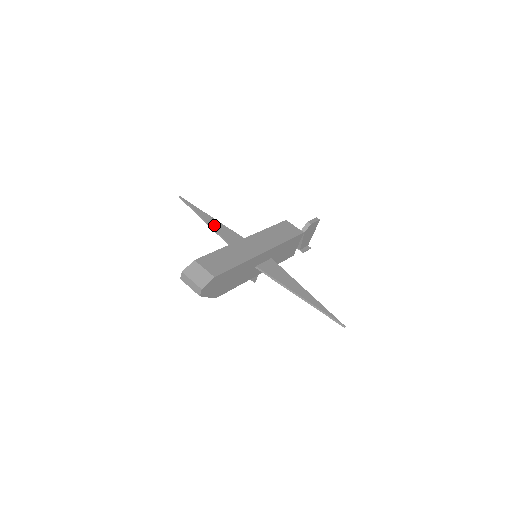
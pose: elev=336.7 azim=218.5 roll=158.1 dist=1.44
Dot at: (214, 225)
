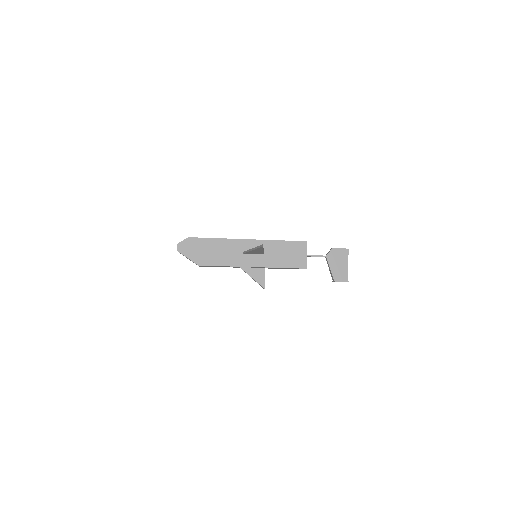
Dot at: occluded
